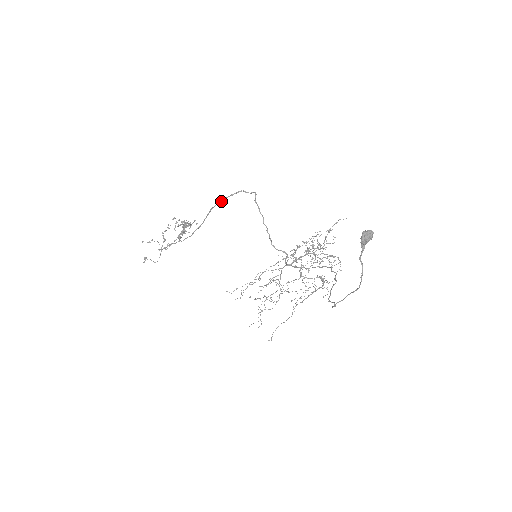
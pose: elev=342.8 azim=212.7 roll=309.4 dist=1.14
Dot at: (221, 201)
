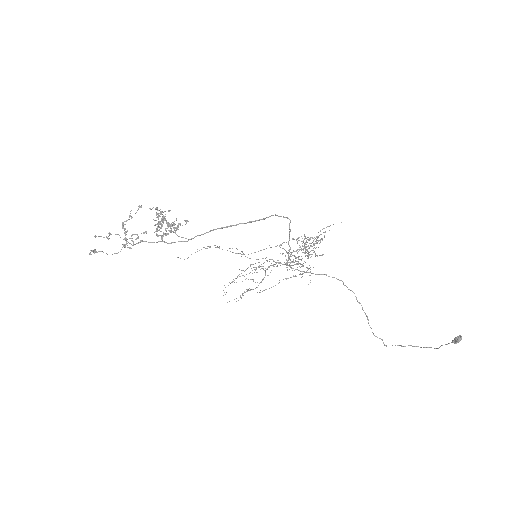
Dot at: occluded
